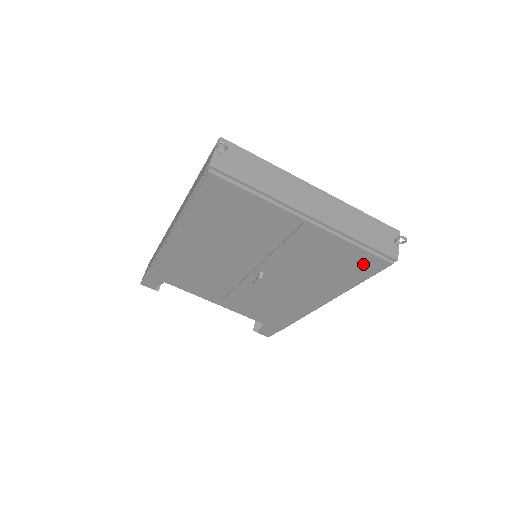
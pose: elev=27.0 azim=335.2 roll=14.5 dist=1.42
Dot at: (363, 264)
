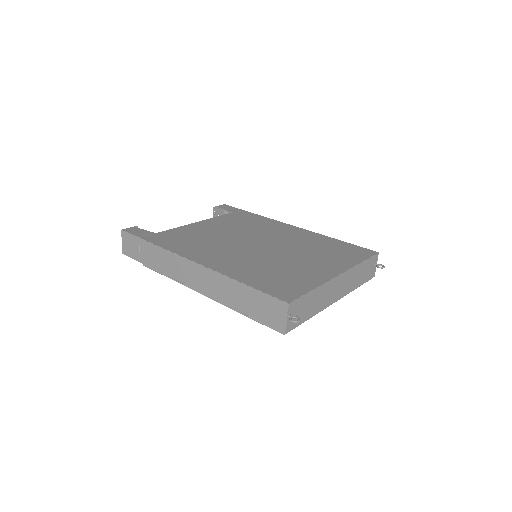
Dot at: occluded
